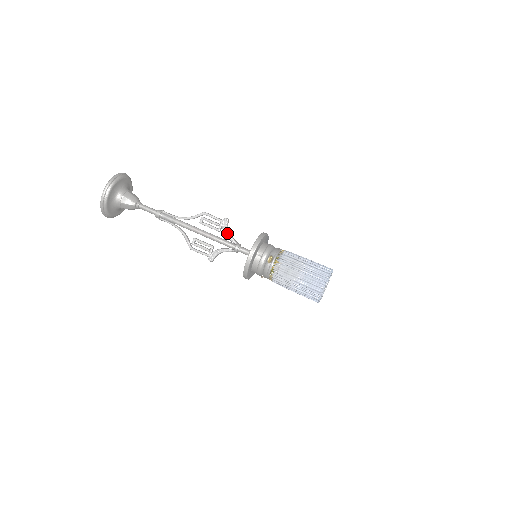
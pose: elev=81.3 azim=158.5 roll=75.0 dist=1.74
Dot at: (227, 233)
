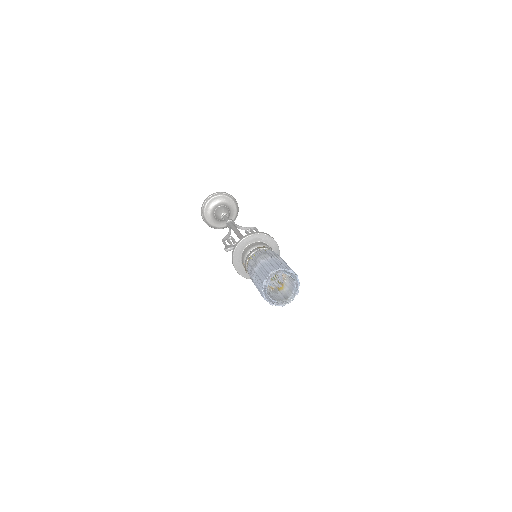
Dot at: occluded
